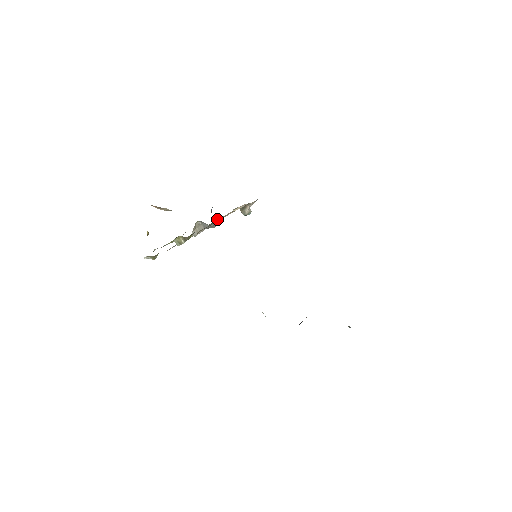
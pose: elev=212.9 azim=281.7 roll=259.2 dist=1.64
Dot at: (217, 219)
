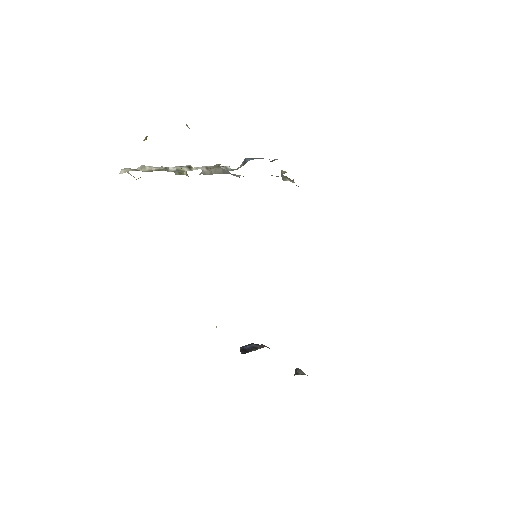
Dot at: occluded
